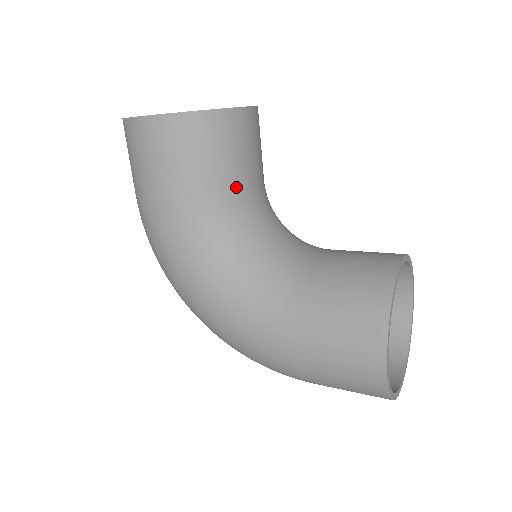
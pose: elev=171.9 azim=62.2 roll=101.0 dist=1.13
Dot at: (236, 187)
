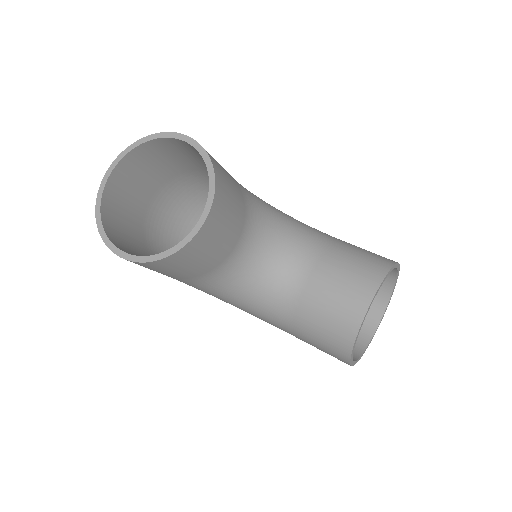
Dot at: (219, 263)
